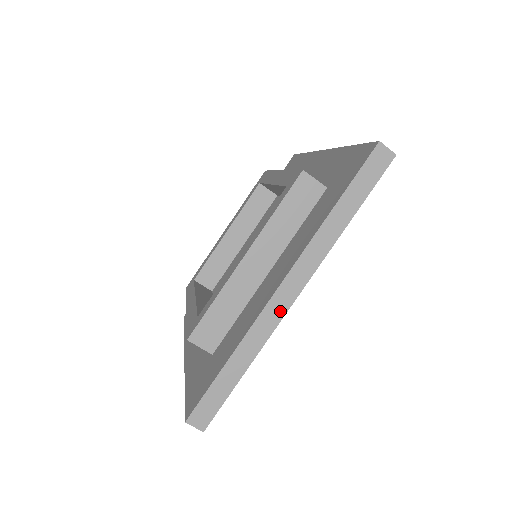
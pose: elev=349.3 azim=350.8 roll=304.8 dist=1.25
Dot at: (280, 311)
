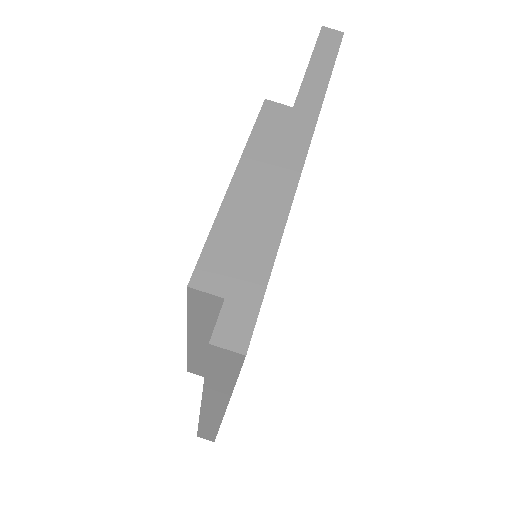
Dot at: (293, 170)
